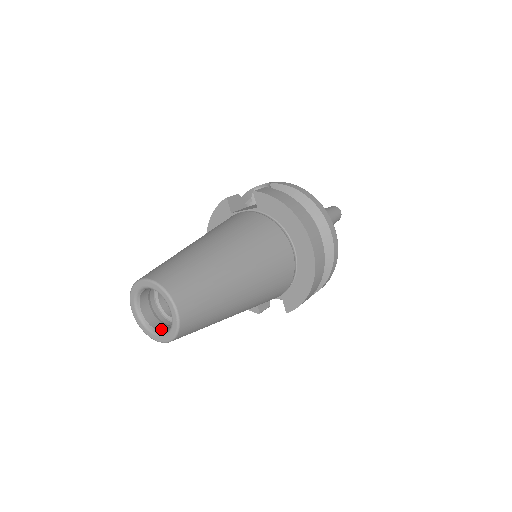
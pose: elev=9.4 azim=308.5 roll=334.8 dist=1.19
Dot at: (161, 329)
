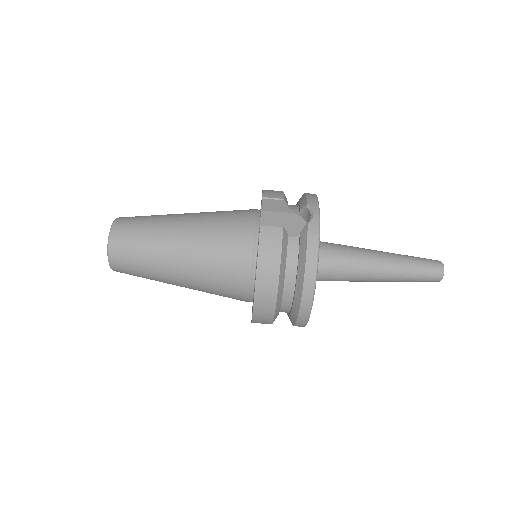
Dot at: occluded
